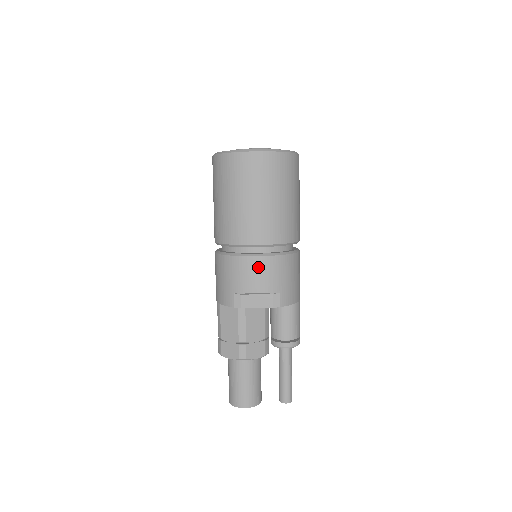
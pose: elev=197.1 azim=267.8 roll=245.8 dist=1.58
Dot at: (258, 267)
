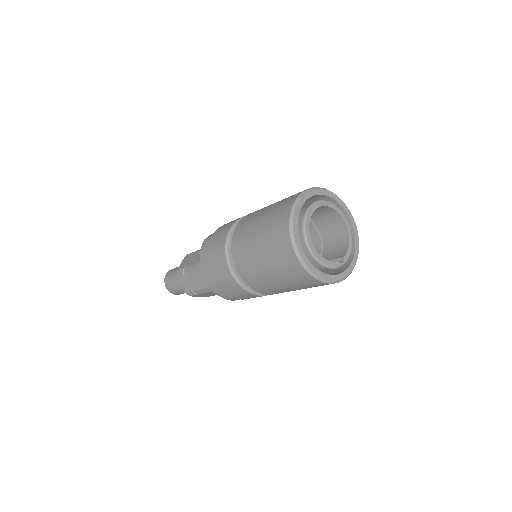
Dot at: occluded
